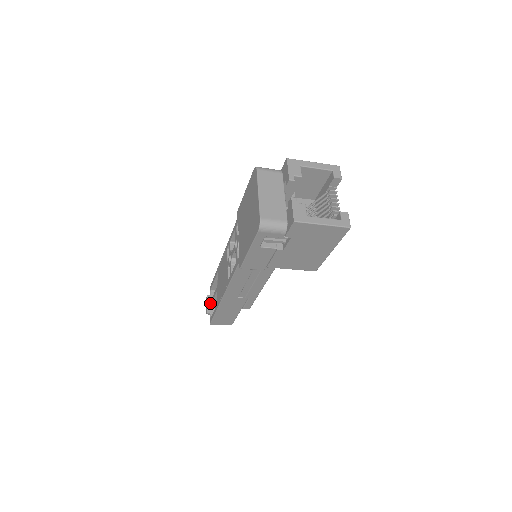
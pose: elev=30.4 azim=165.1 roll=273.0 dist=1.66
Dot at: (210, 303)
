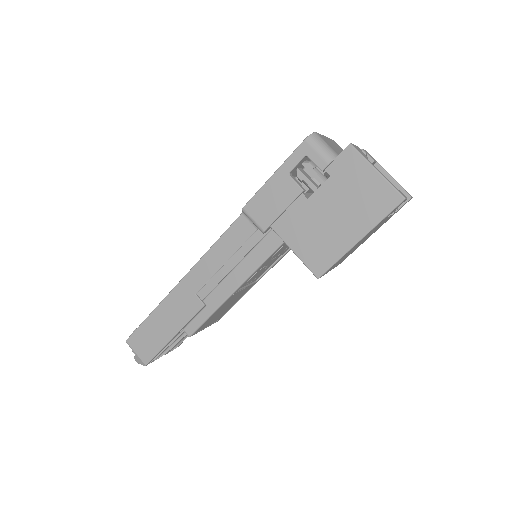
Dot at: occluded
